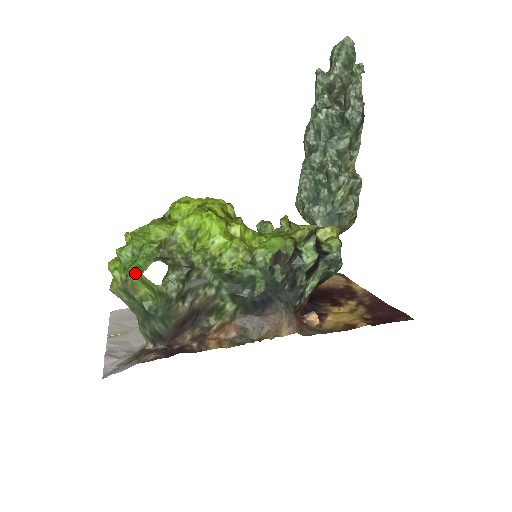
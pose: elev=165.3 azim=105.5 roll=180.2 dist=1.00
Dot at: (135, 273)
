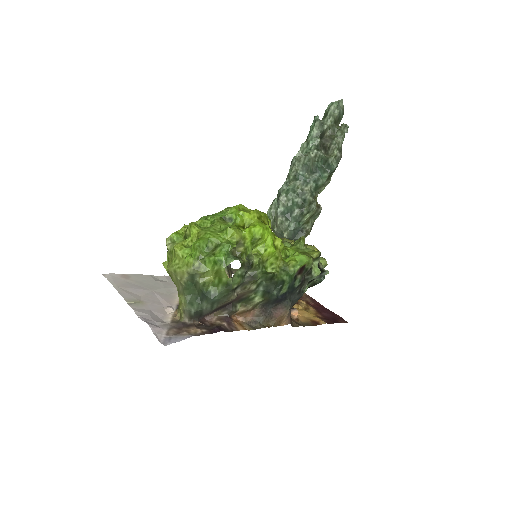
Dot at: (211, 264)
